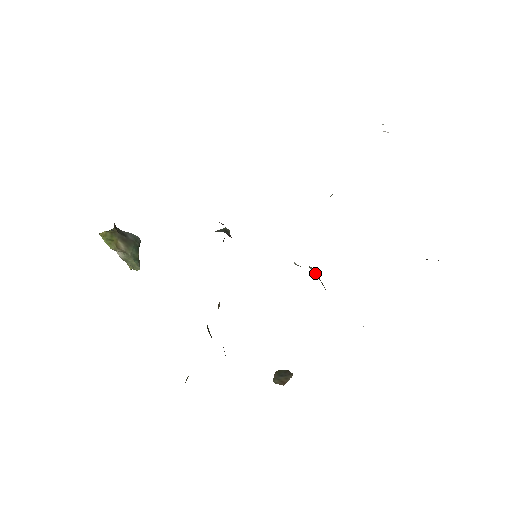
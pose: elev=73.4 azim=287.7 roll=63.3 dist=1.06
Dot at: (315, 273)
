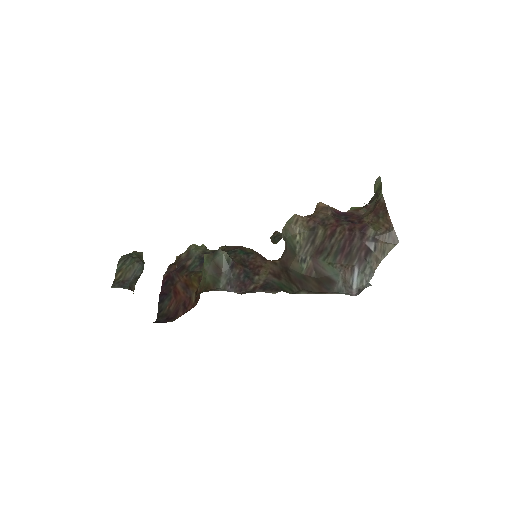
Dot at: occluded
